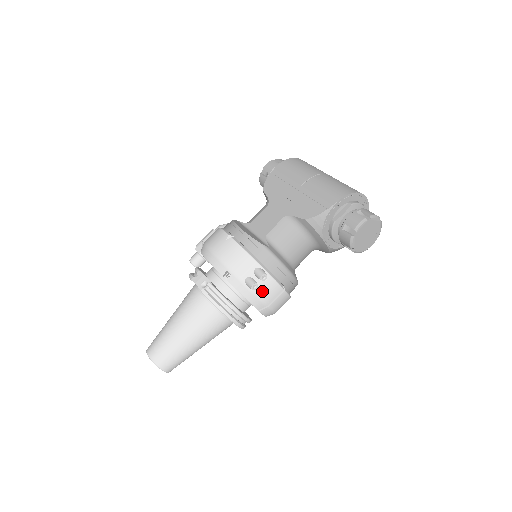
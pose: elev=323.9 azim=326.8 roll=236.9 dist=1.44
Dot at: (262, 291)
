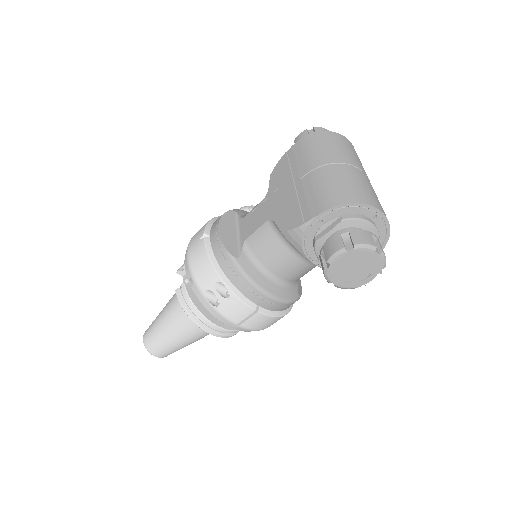
Dot at: (225, 309)
